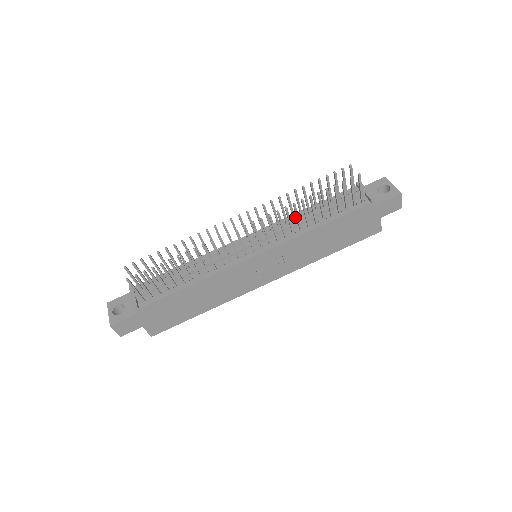
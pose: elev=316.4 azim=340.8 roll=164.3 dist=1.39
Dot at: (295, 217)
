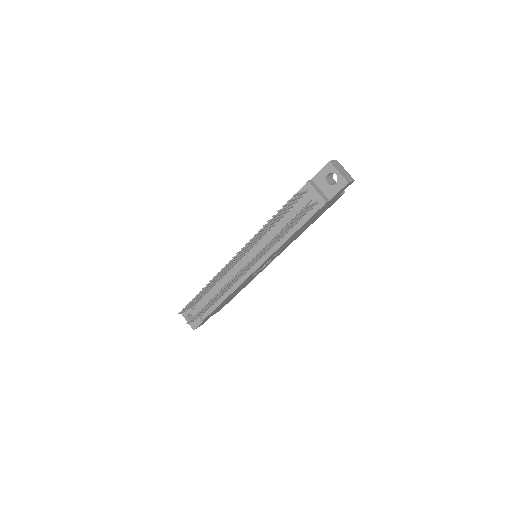
Dot at: occluded
